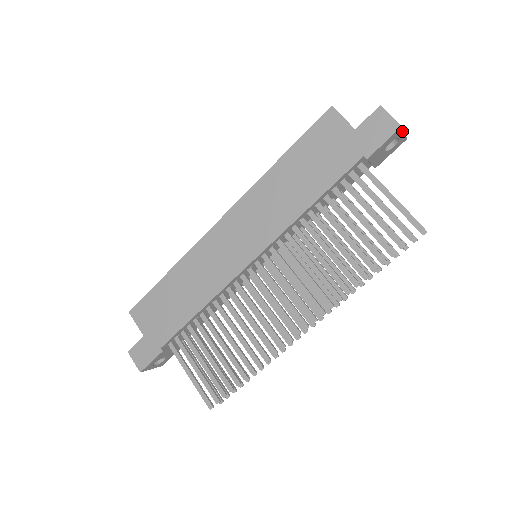
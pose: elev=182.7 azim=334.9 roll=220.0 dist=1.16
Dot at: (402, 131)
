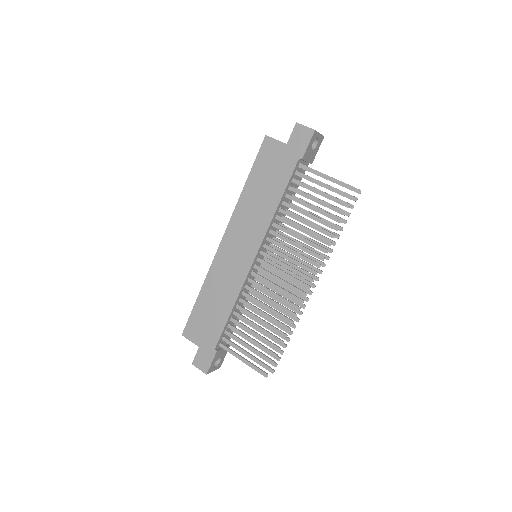
Dot at: (317, 133)
